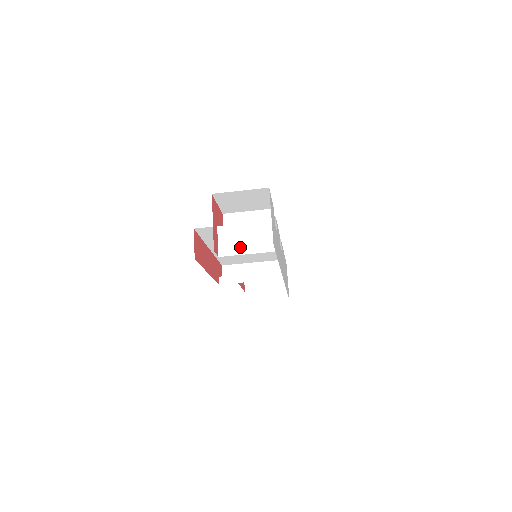
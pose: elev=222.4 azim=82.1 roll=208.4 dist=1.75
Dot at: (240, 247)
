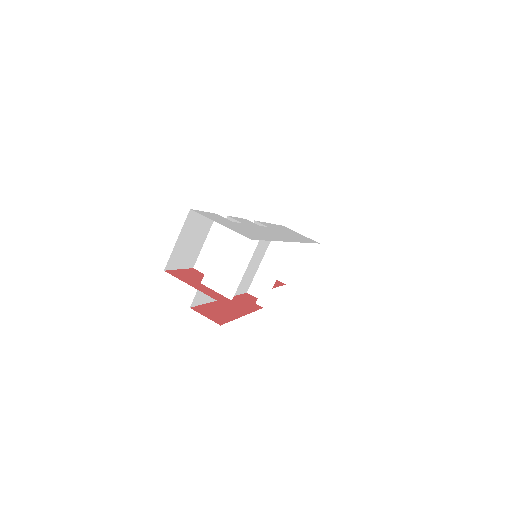
Dot at: (234, 273)
